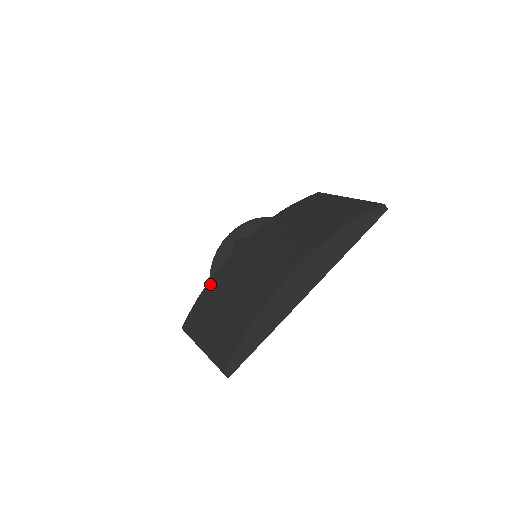
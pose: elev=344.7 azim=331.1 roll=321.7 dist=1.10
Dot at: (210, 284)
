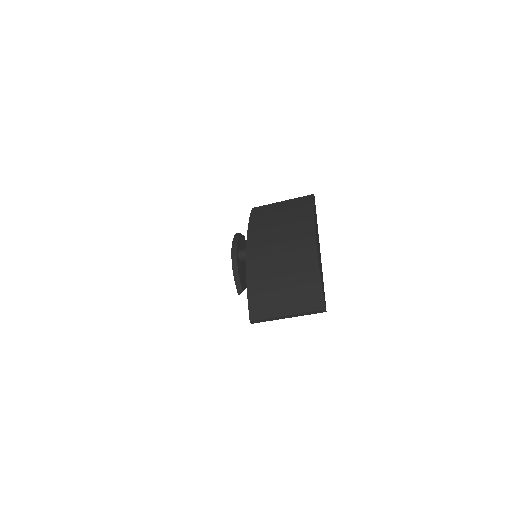
Dot at: (251, 282)
